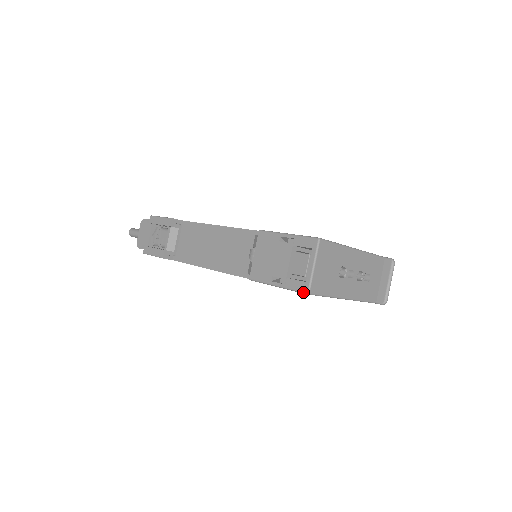
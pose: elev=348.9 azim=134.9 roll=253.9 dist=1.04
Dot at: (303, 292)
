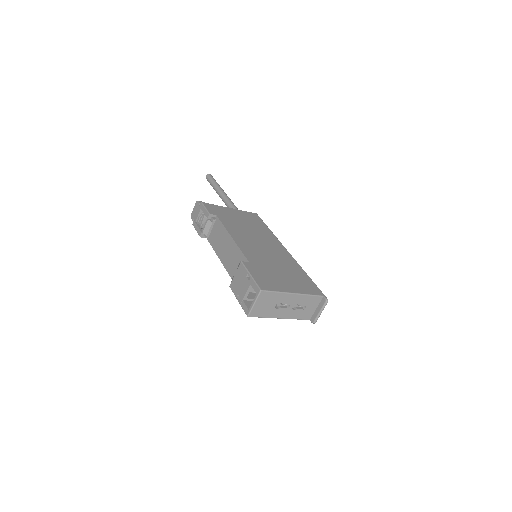
Dot at: (246, 314)
